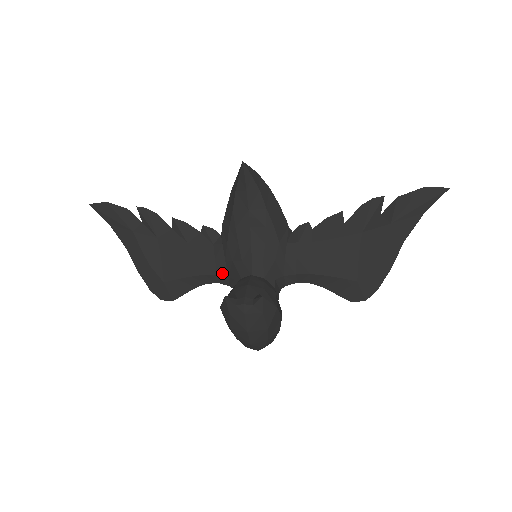
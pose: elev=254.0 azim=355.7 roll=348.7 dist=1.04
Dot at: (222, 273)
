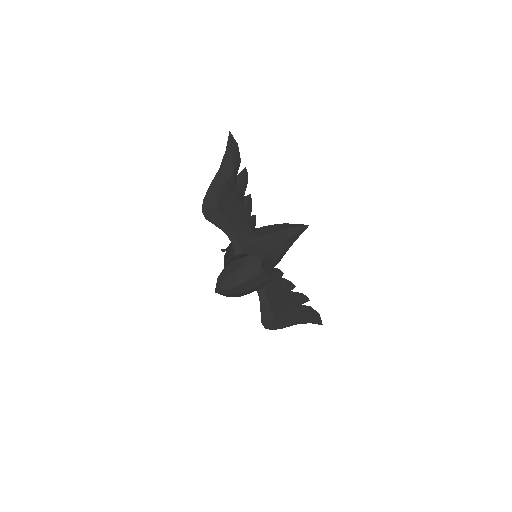
Dot at: (241, 242)
